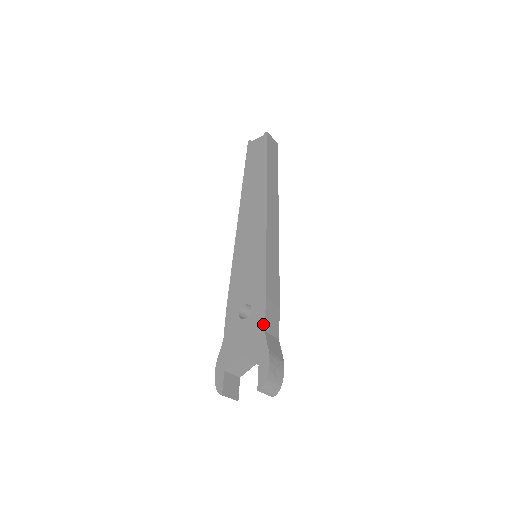
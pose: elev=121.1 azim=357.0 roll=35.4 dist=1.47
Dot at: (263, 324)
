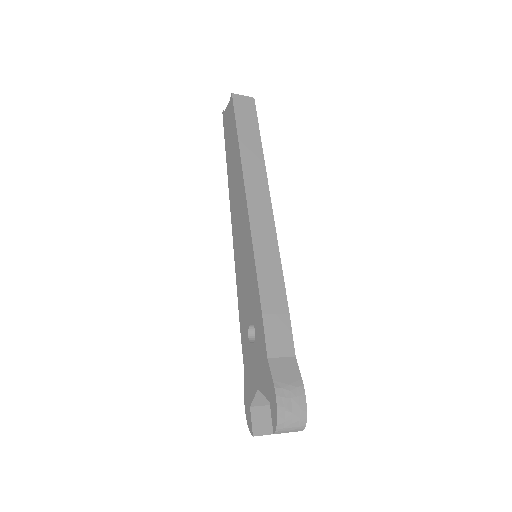
Dot at: (265, 349)
